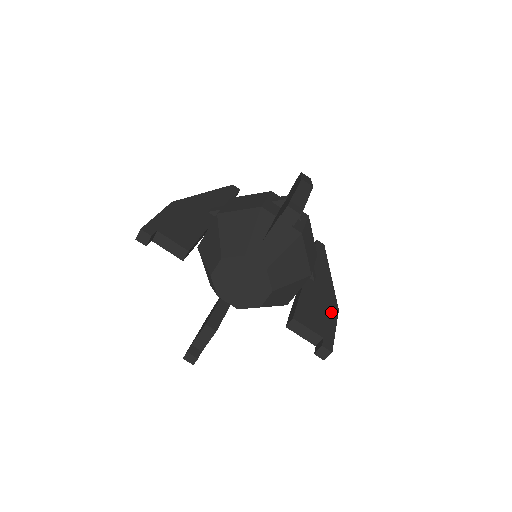
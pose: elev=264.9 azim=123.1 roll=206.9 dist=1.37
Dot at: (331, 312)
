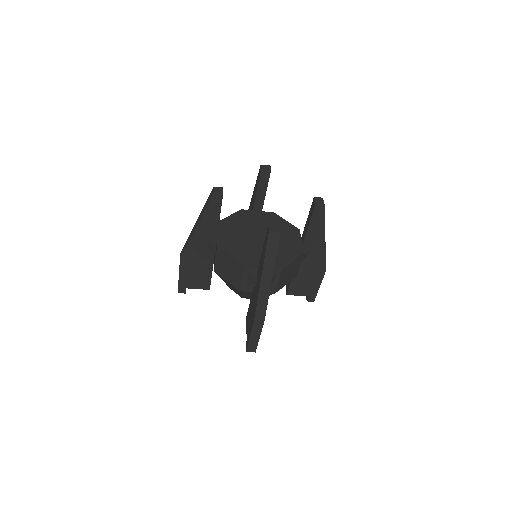
Dot at: (318, 276)
